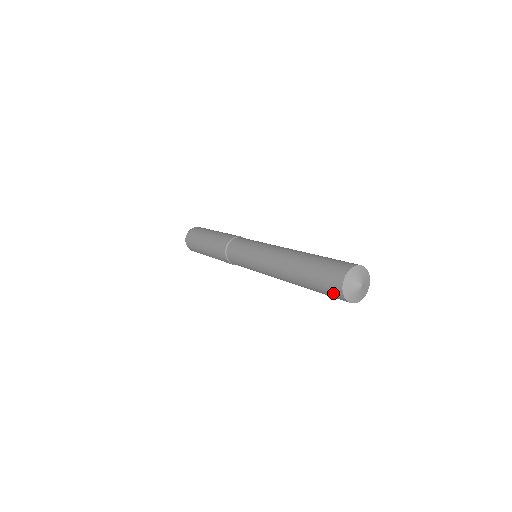
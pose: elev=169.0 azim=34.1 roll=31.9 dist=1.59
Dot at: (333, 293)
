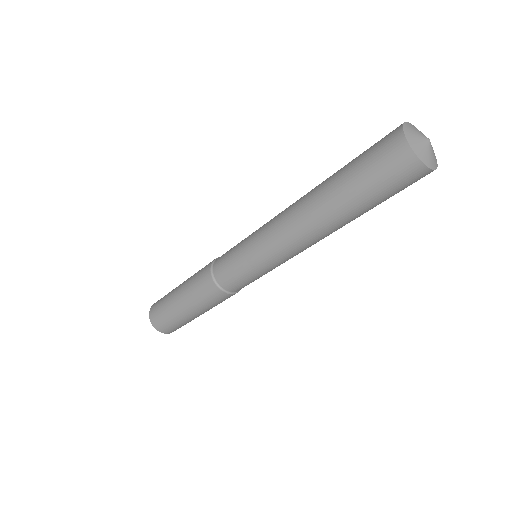
Dot at: (397, 168)
